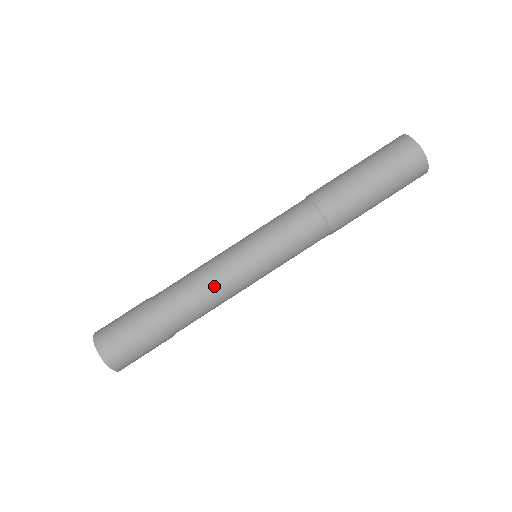
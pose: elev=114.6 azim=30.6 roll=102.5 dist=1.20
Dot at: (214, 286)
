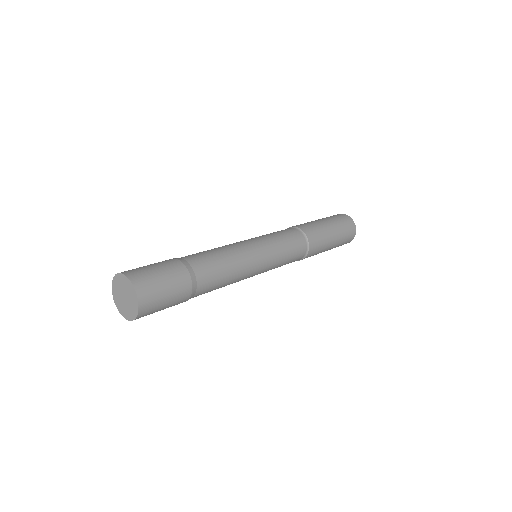
Dot at: (239, 273)
